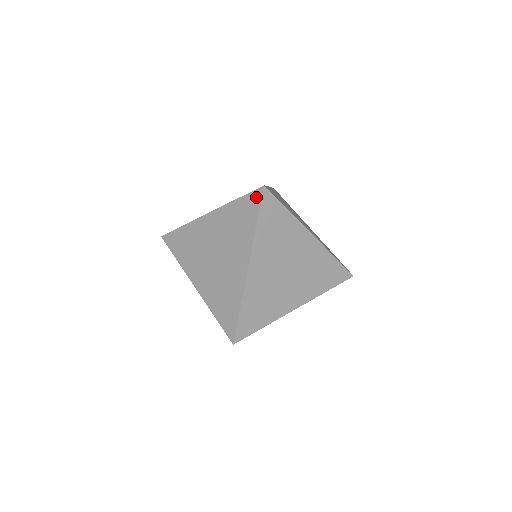
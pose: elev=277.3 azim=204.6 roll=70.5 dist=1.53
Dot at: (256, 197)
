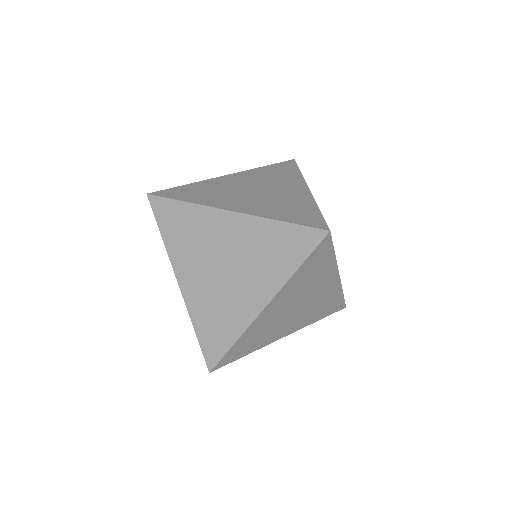
Dot at: (312, 237)
